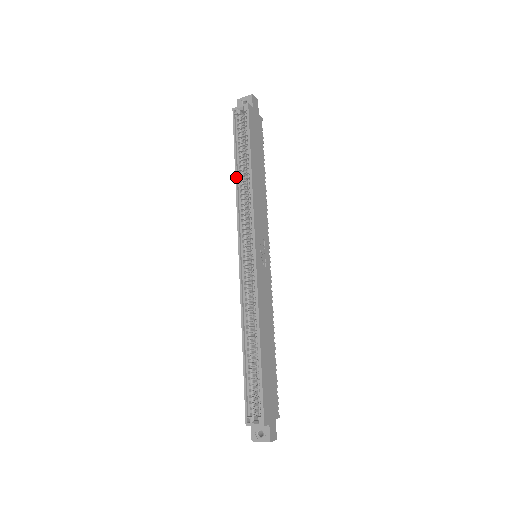
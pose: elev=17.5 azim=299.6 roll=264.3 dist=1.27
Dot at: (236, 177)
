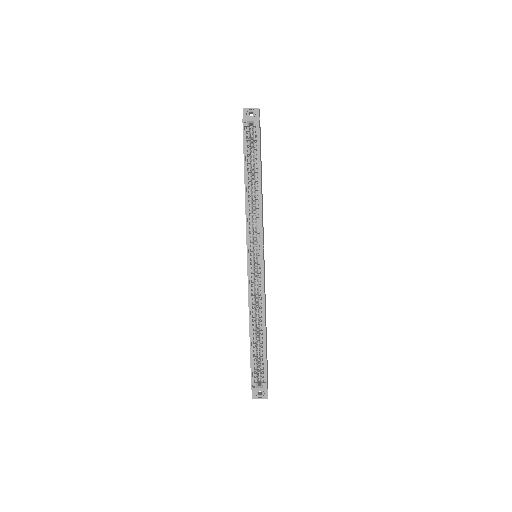
Dot at: (246, 188)
